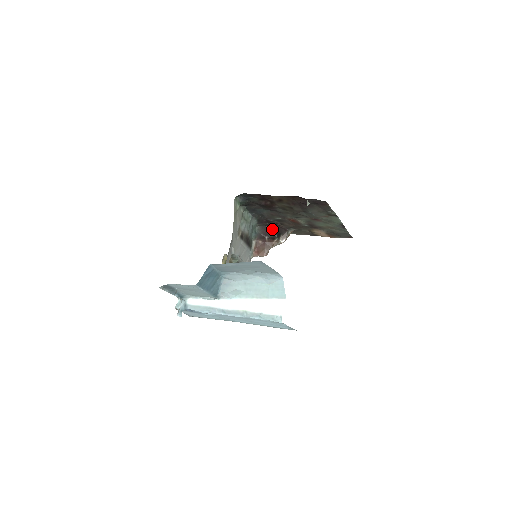
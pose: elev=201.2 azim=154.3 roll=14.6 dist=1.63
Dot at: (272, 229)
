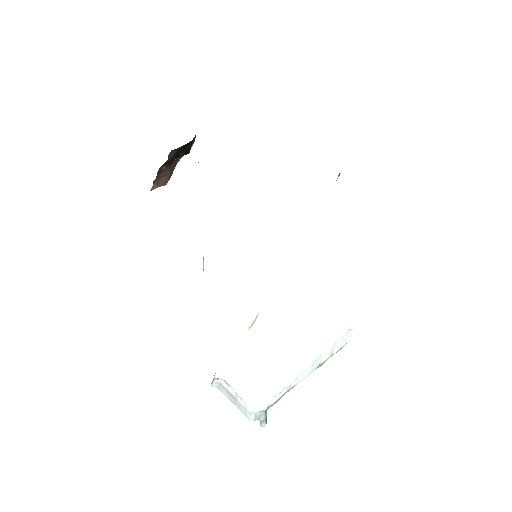
Dot at: (187, 146)
